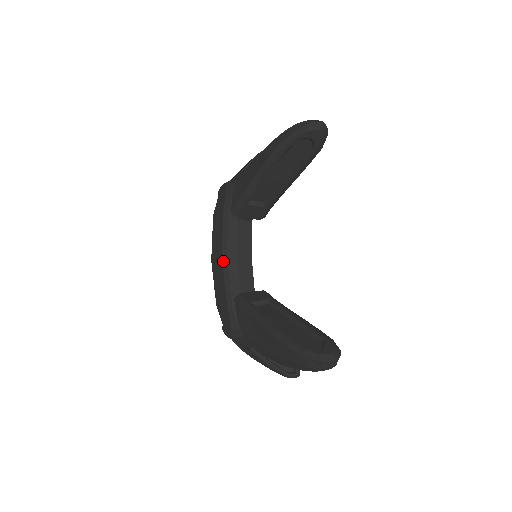
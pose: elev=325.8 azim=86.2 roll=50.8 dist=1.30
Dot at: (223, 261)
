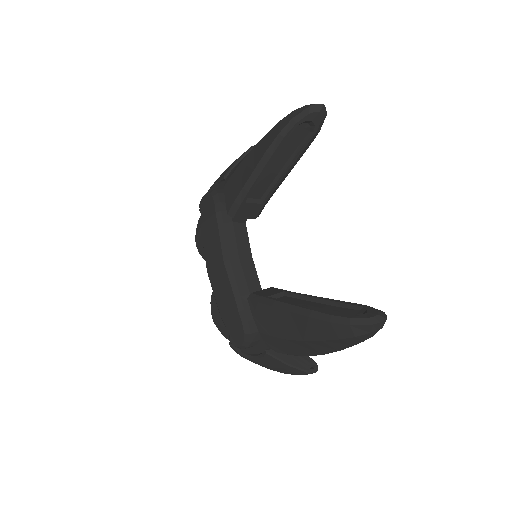
Dot at: (226, 265)
